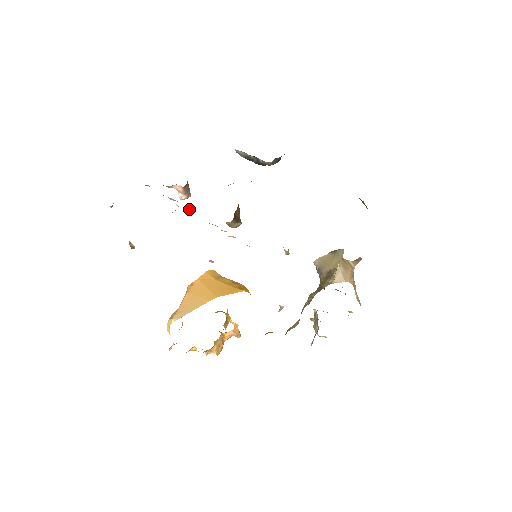
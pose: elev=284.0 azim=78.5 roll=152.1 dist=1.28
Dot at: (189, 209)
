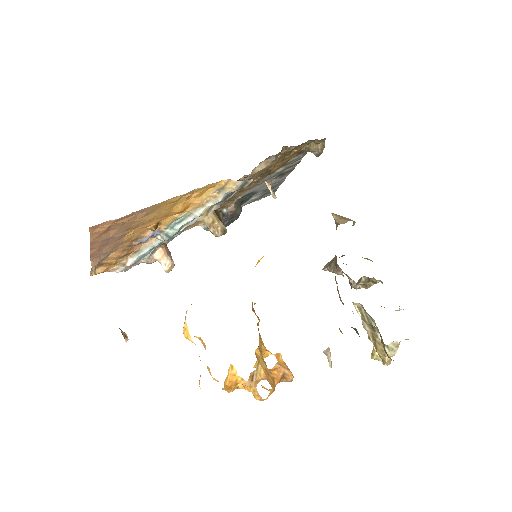
Dot at: (171, 227)
